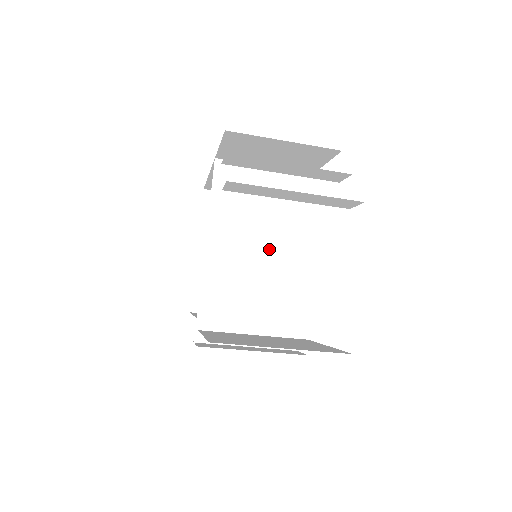
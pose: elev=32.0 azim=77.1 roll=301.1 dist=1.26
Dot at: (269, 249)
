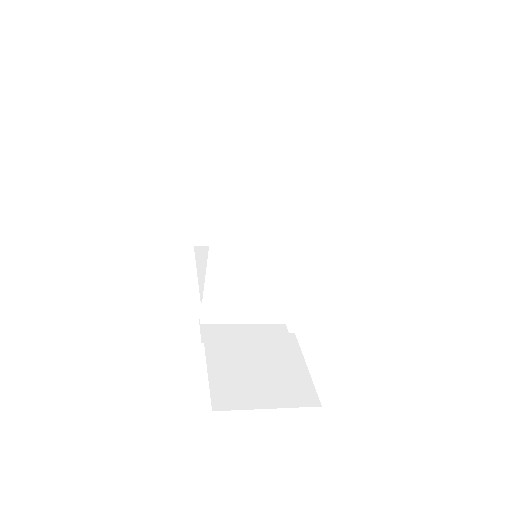
Dot at: (269, 254)
